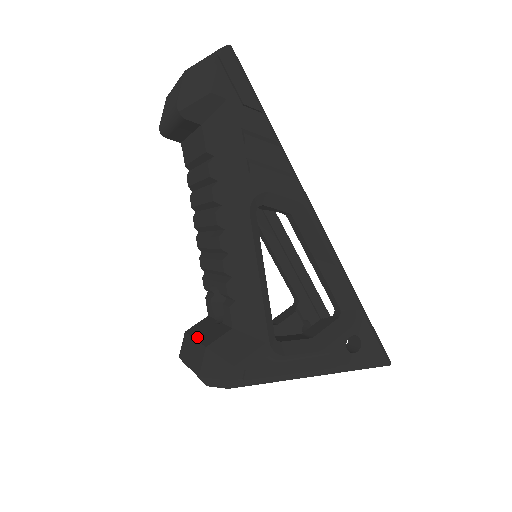
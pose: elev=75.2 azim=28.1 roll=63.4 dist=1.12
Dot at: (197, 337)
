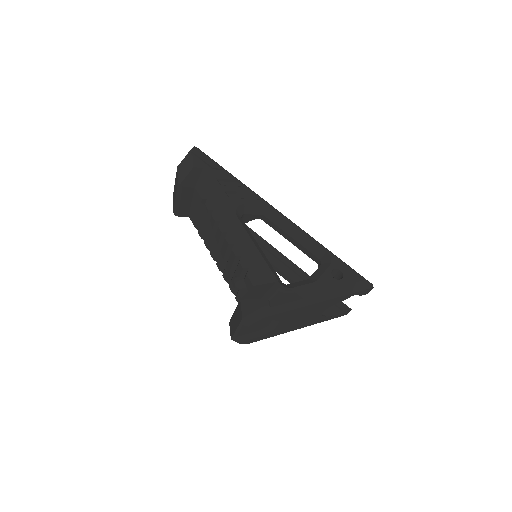
Dot at: occluded
